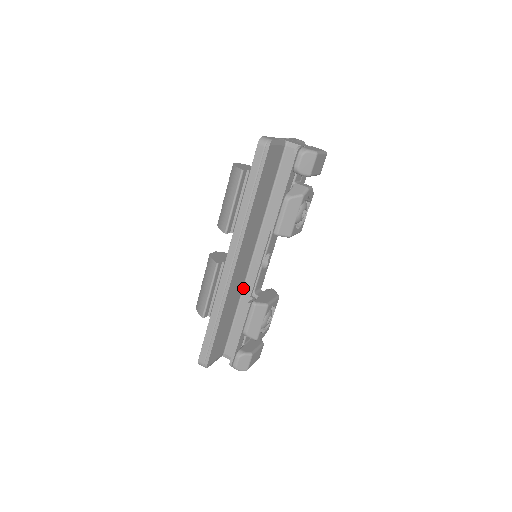
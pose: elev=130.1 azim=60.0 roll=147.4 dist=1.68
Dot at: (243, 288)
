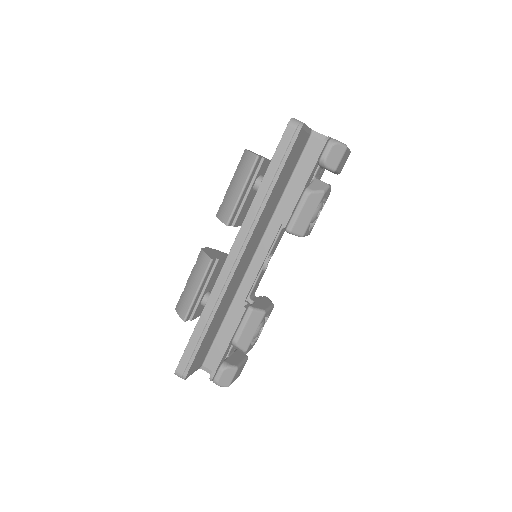
Dot at: (237, 290)
